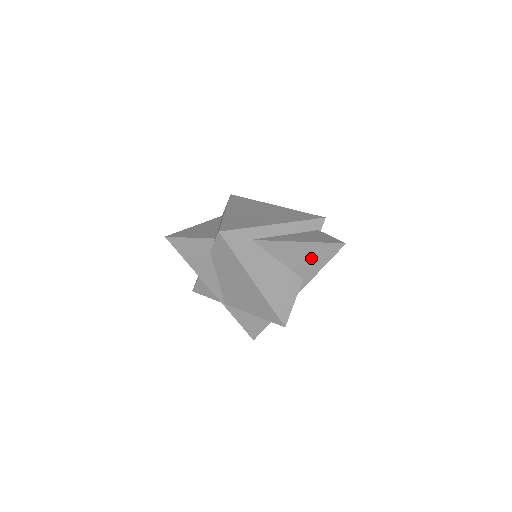
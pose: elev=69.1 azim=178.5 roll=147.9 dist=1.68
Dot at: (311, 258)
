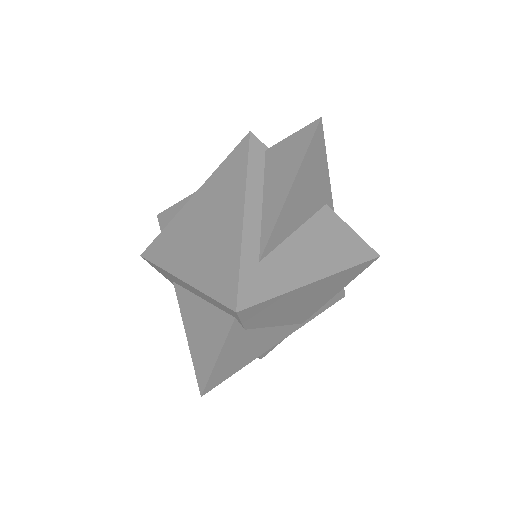
Dot at: (313, 180)
